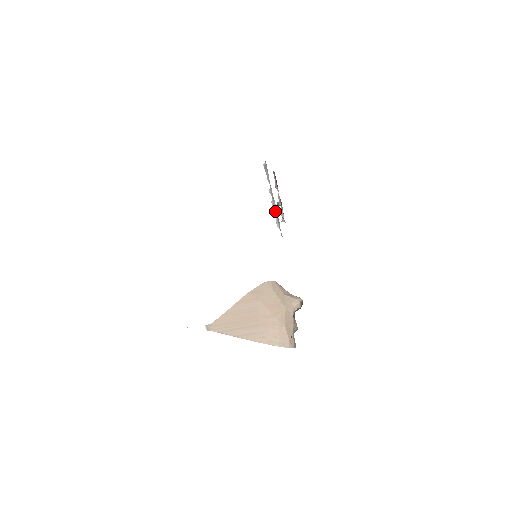
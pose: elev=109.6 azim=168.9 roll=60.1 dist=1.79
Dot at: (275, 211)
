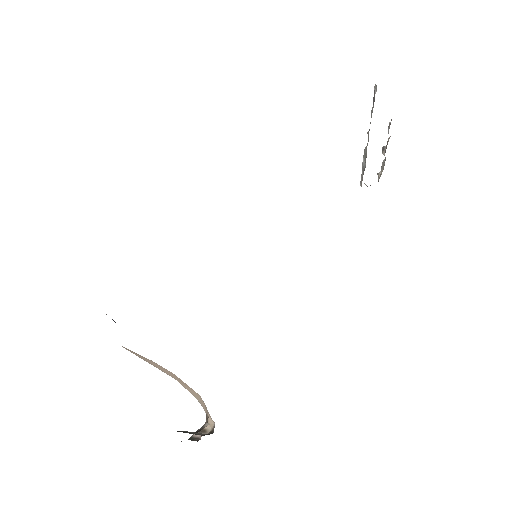
Dot at: (364, 165)
